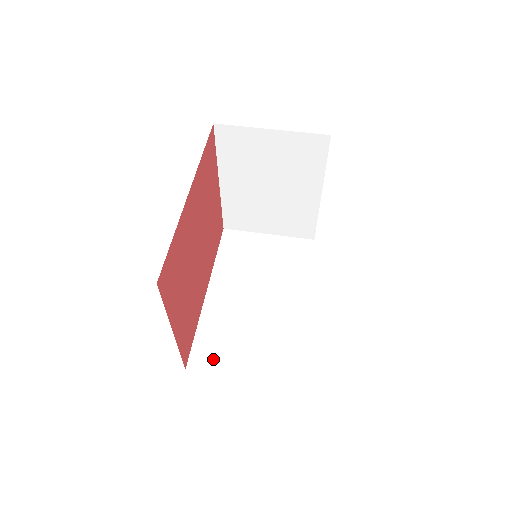
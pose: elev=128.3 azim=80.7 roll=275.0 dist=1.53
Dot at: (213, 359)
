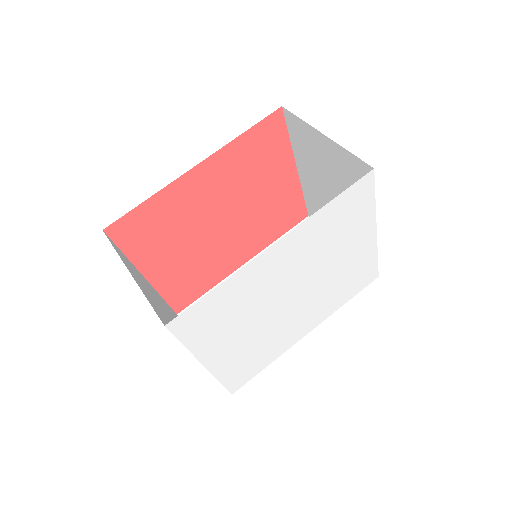
Dot at: occluded
